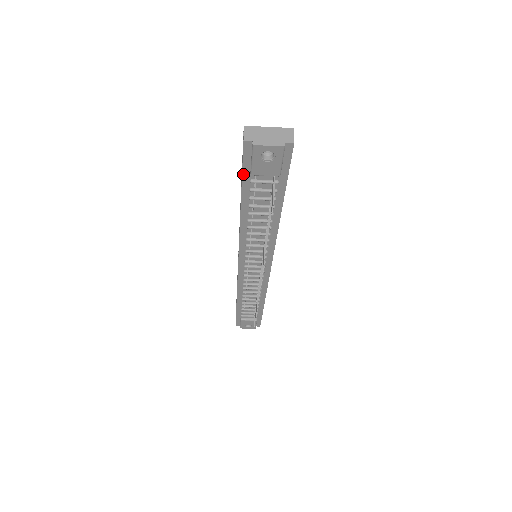
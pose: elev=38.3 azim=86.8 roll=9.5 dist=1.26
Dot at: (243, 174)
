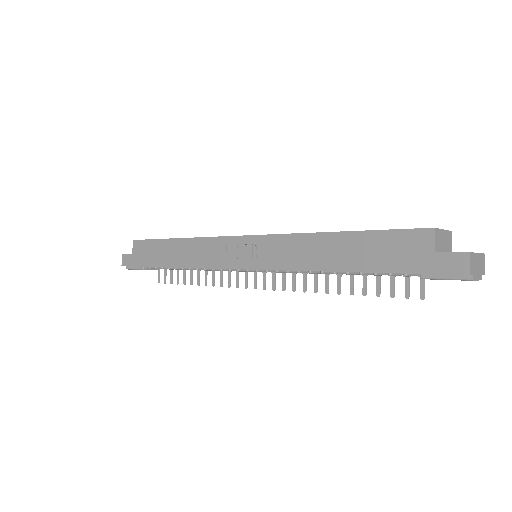
Dot at: (412, 273)
